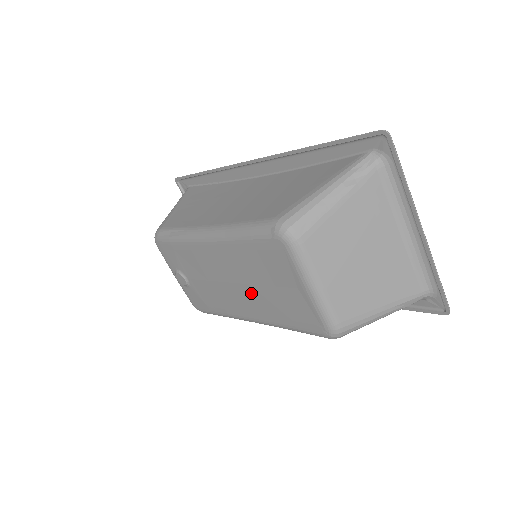
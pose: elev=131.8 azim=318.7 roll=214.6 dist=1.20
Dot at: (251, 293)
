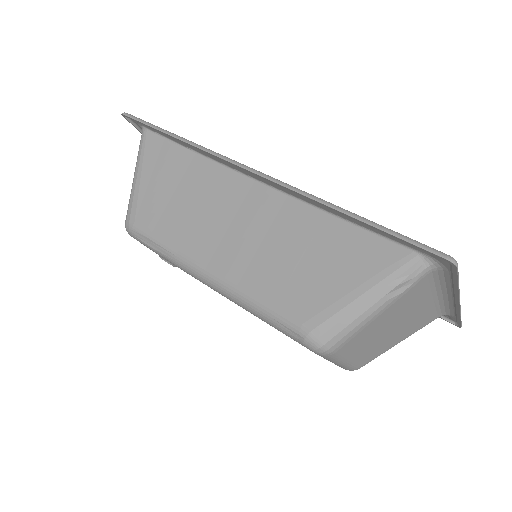
Dot at: occluded
